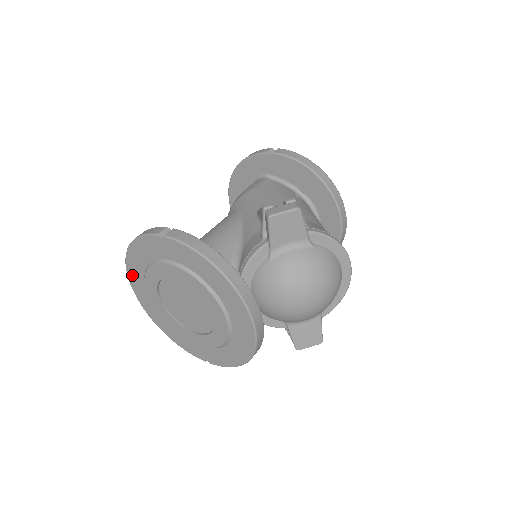
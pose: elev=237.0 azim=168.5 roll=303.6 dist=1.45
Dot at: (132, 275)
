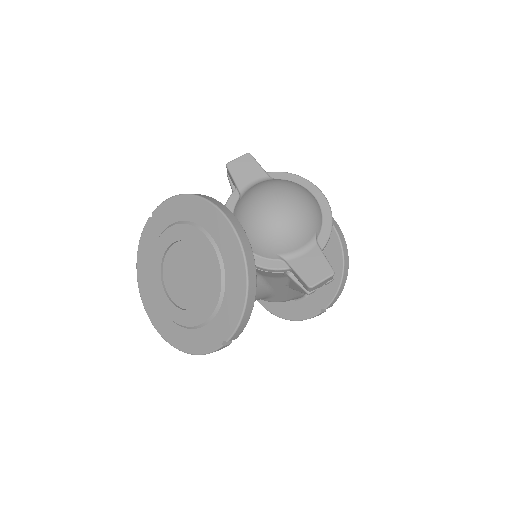
Dot at: (145, 296)
